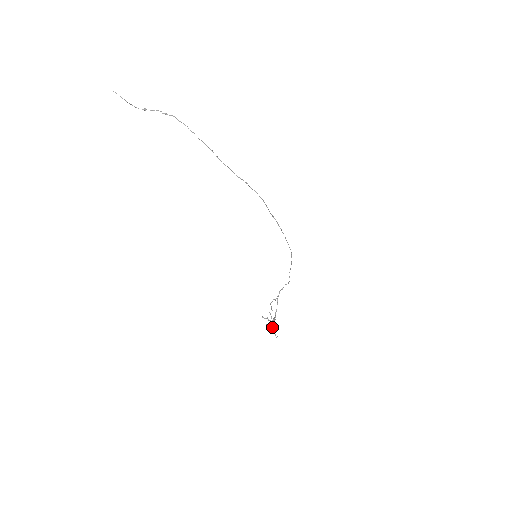
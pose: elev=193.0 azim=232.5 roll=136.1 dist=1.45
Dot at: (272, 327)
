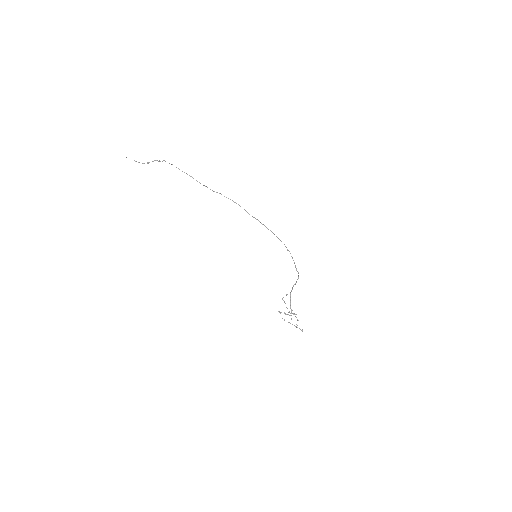
Dot at: occluded
